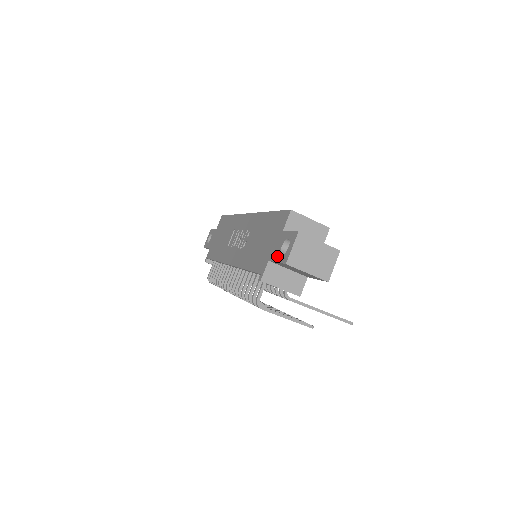
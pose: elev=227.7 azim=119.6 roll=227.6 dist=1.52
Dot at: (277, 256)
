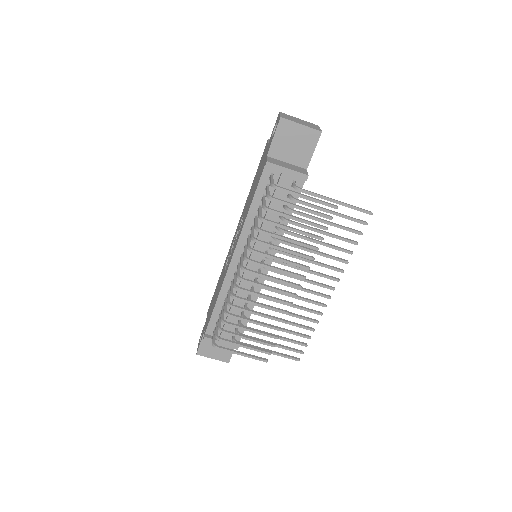
Dot at: (272, 139)
